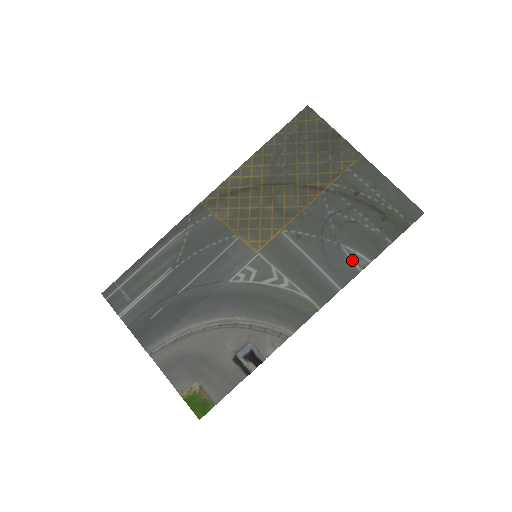
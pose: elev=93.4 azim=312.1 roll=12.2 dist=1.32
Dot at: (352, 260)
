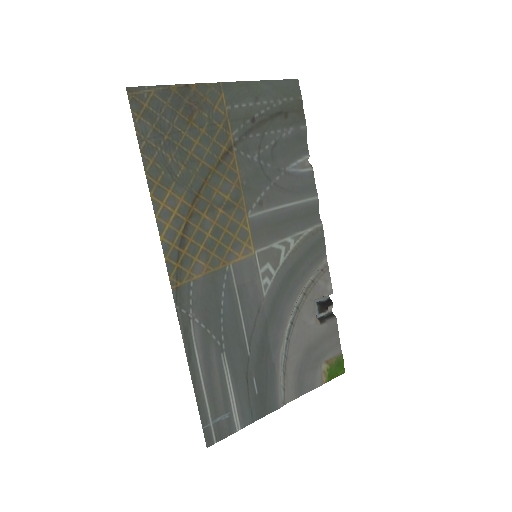
Dot at: (302, 170)
